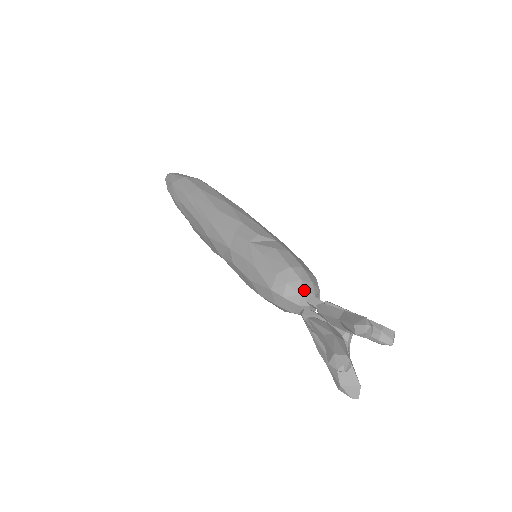
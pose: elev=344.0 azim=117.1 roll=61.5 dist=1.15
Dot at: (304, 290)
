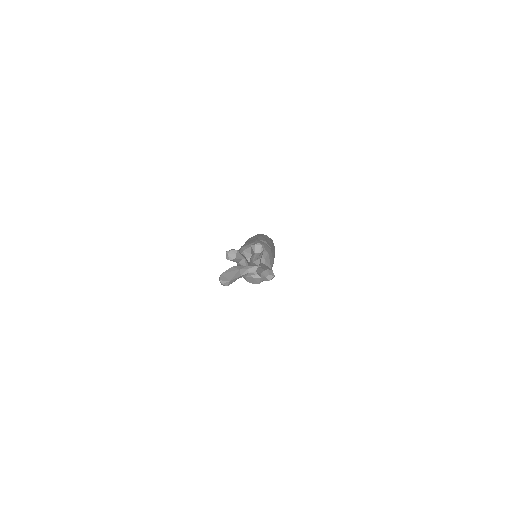
Dot at: occluded
